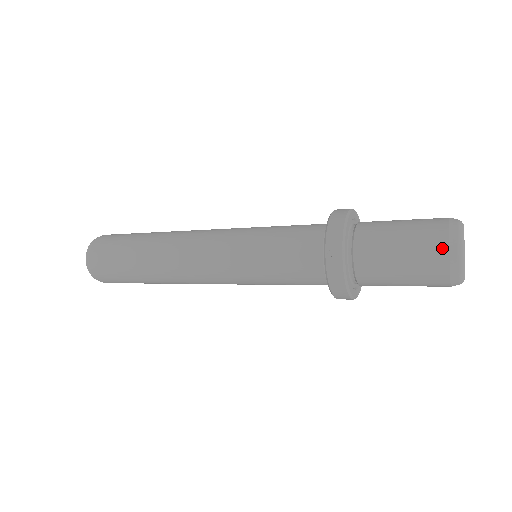
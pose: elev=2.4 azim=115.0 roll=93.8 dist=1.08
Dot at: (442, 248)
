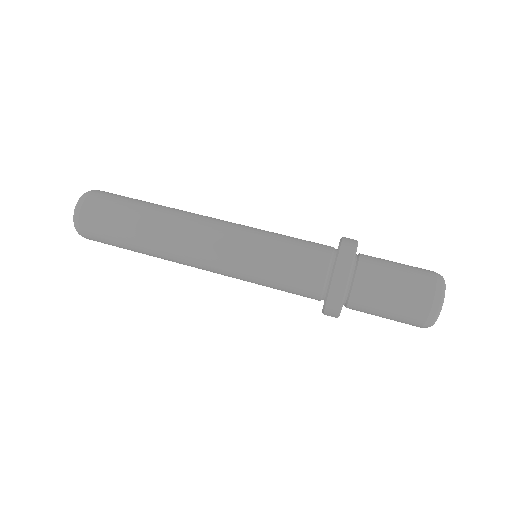
Dot at: (416, 326)
